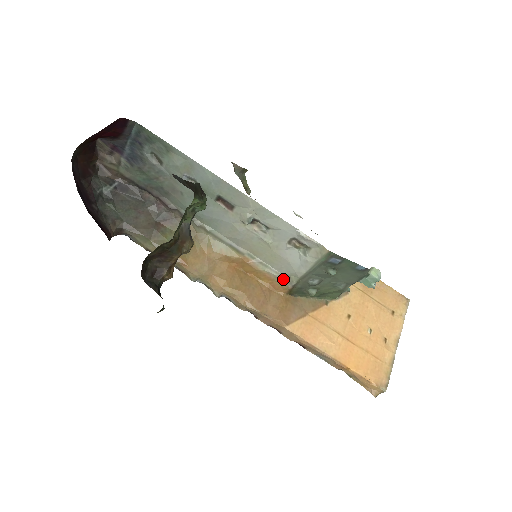
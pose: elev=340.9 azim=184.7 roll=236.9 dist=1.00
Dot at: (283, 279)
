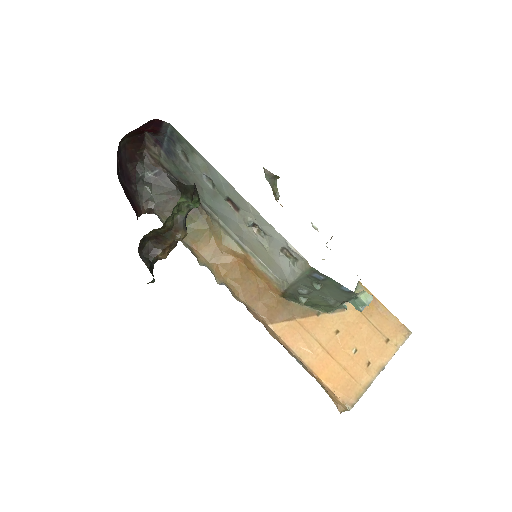
Dot at: (277, 282)
